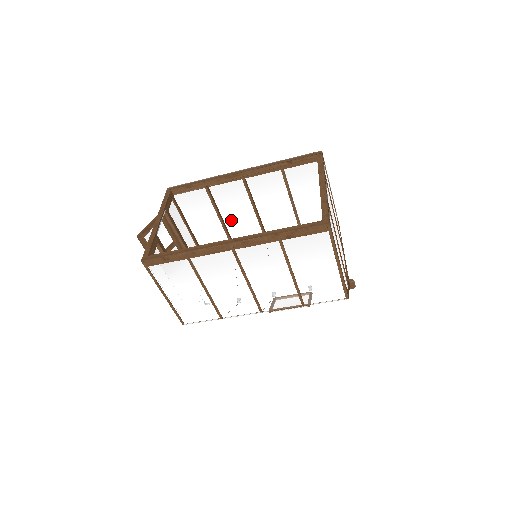
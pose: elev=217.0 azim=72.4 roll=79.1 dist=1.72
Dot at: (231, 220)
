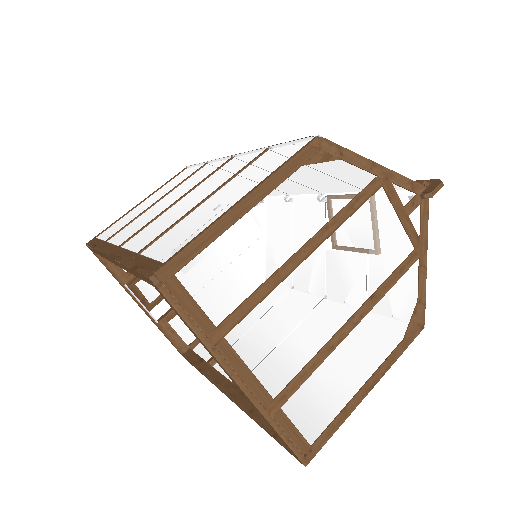
Dot at: (174, 192)
